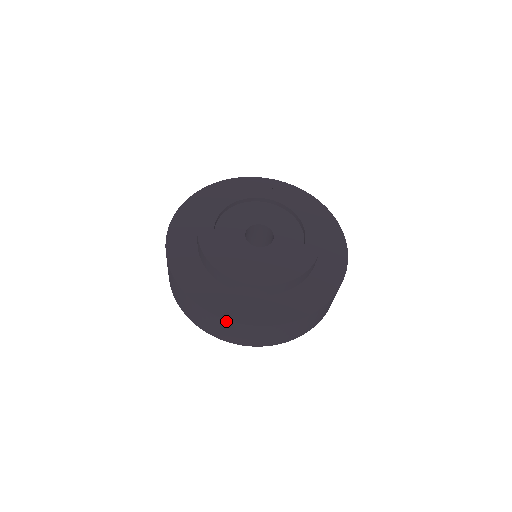
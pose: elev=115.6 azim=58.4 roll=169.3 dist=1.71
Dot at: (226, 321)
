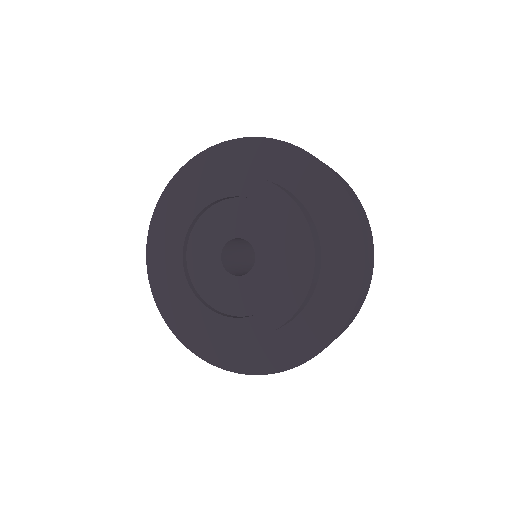
Dot at: (192, 350)
